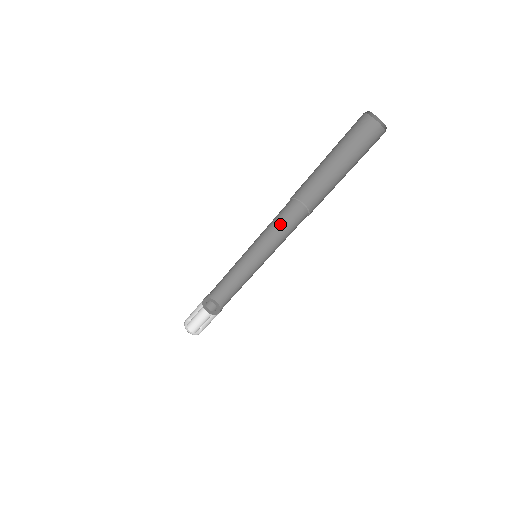
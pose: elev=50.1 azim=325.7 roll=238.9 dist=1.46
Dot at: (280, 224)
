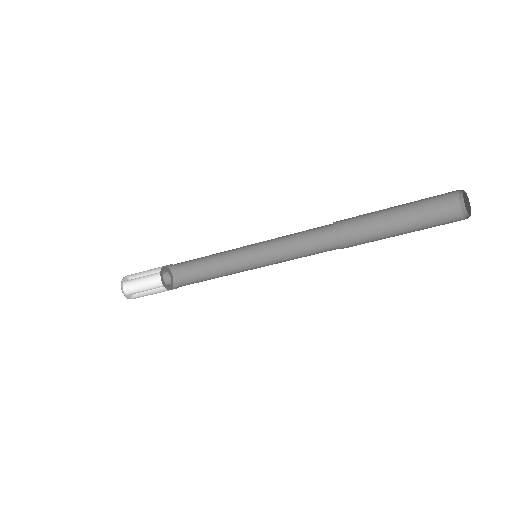
Dot at: (297, 233)
